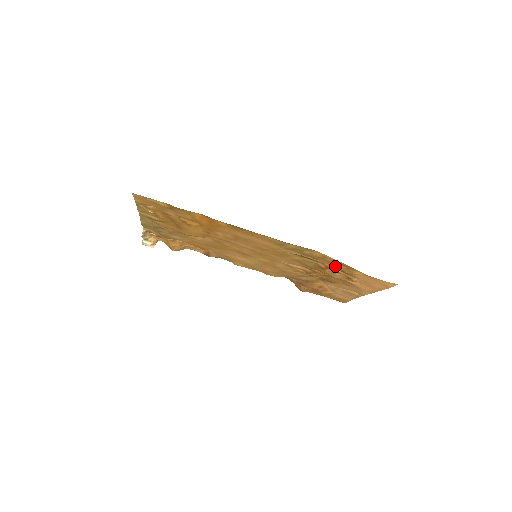
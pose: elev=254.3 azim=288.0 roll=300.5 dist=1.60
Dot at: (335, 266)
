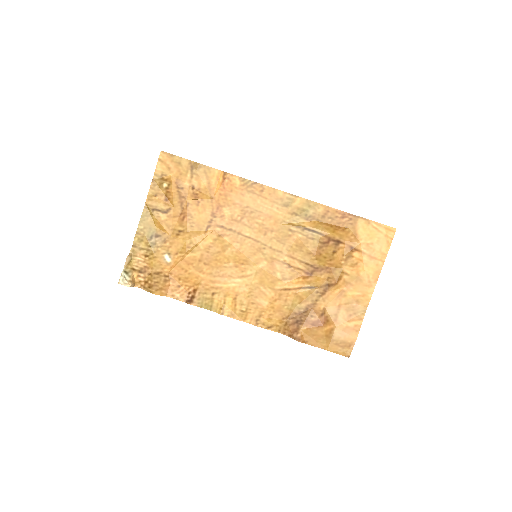
Dot at: (338, 223)
